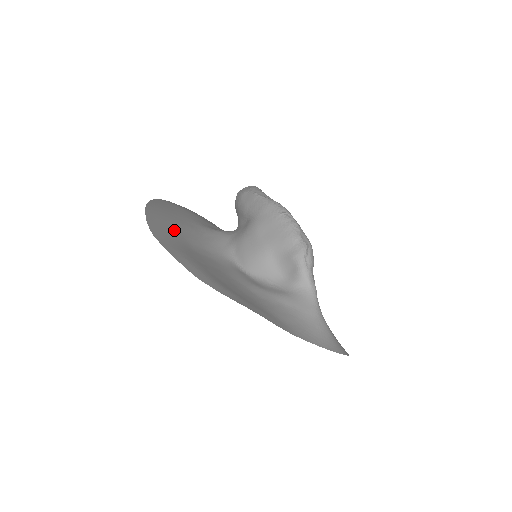
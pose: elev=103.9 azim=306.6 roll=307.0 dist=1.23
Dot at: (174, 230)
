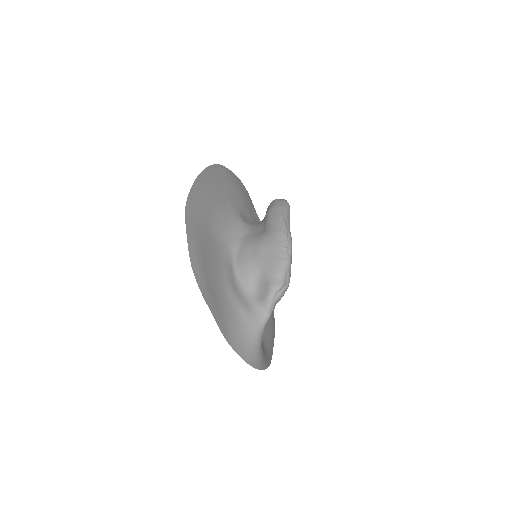
Dot at: (206, 208)
